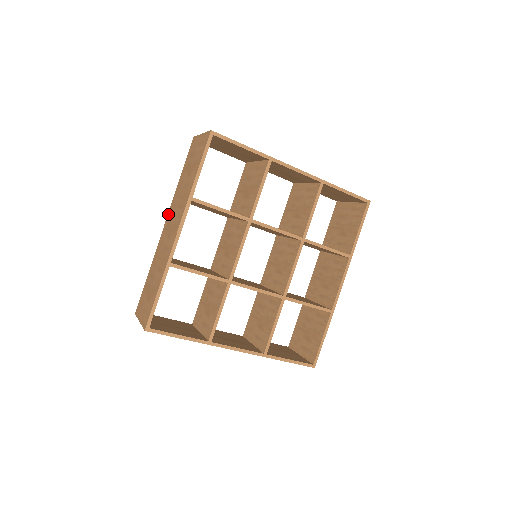
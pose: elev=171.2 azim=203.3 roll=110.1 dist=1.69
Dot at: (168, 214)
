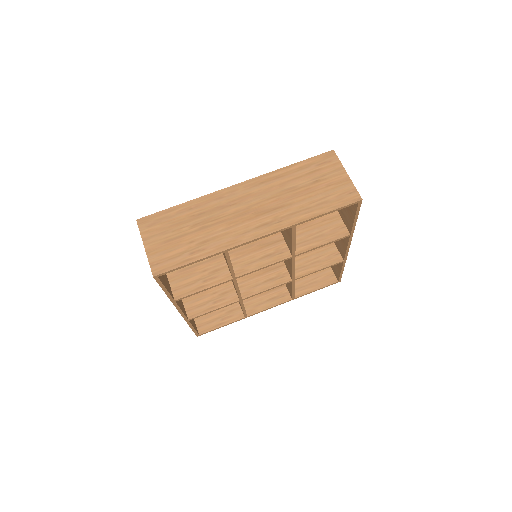
Dot at: occluded
